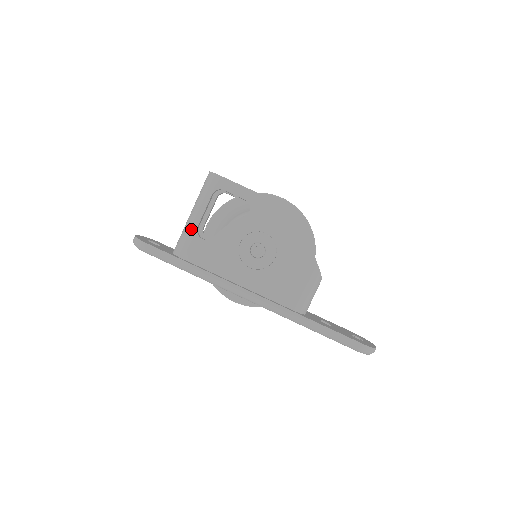
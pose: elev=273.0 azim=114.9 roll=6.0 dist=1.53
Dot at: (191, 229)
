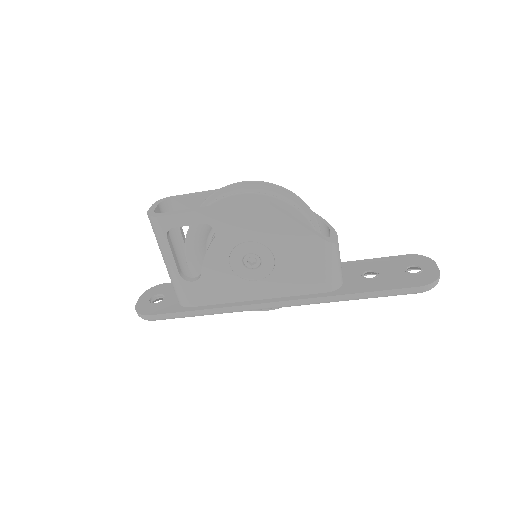
Dot at: (175, 279)
